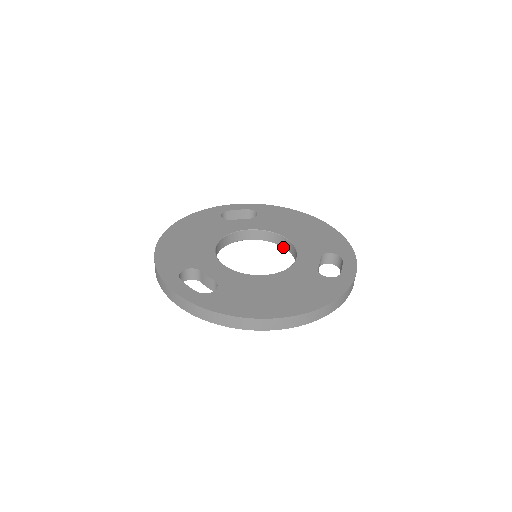
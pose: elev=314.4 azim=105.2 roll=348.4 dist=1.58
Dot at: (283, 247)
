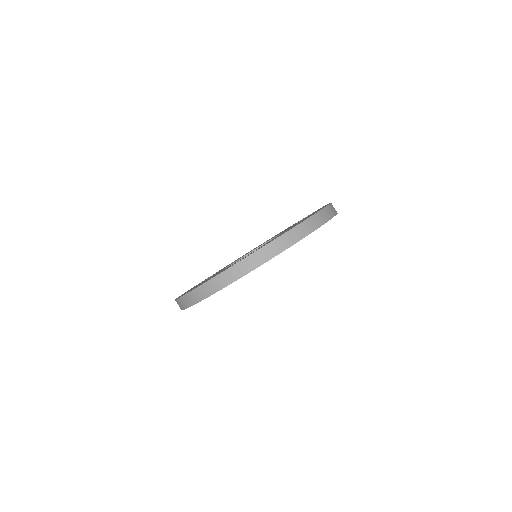
Dot at: occluded
